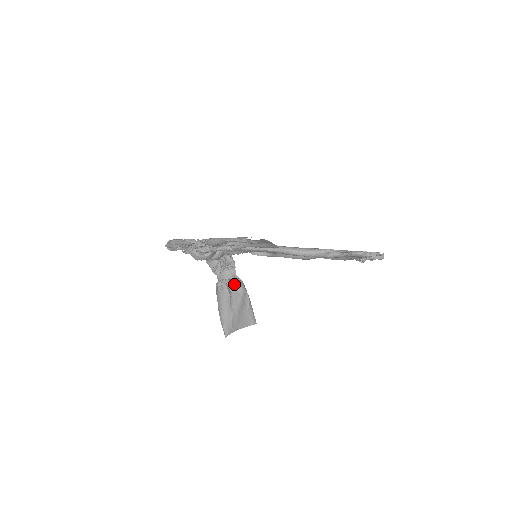
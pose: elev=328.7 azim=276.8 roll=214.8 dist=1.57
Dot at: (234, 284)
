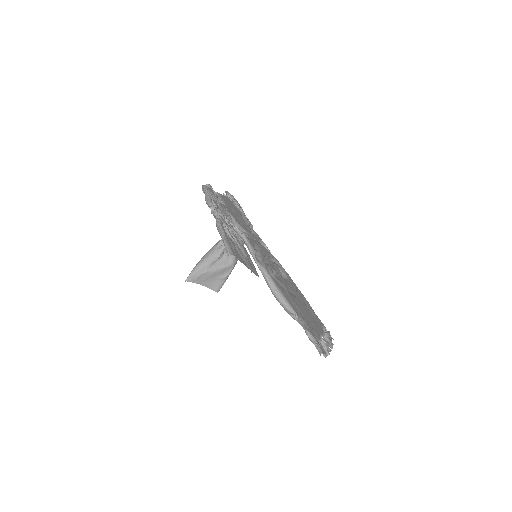
Dot at: occluded
